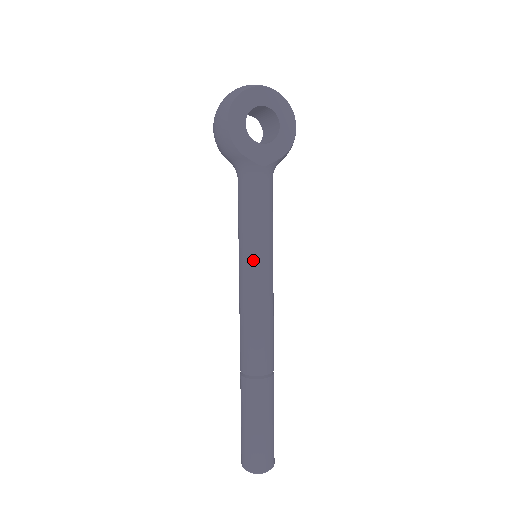
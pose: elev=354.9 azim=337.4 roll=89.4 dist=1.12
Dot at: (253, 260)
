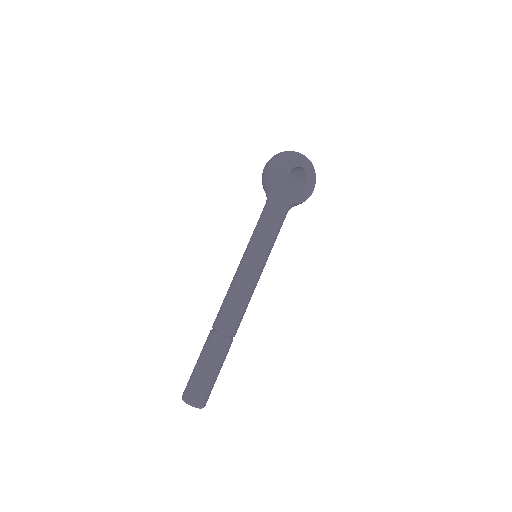
Dot at: (257, 256)
